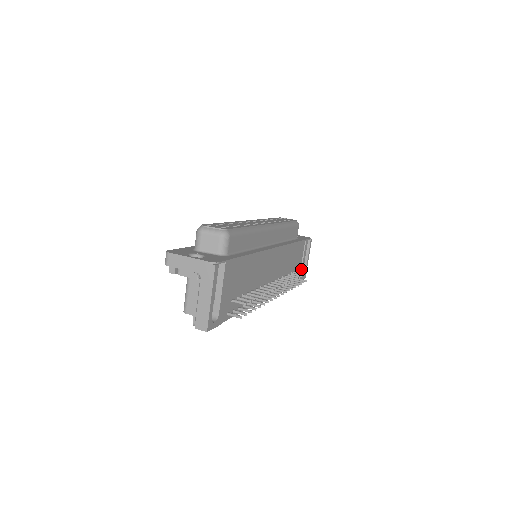
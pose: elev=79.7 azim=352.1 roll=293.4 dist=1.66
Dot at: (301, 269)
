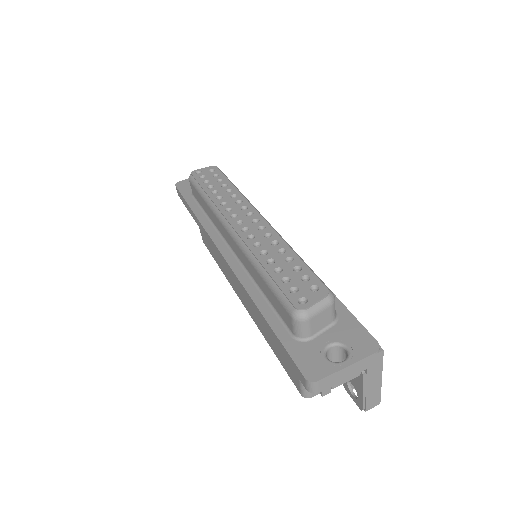
Dot at: occluded
